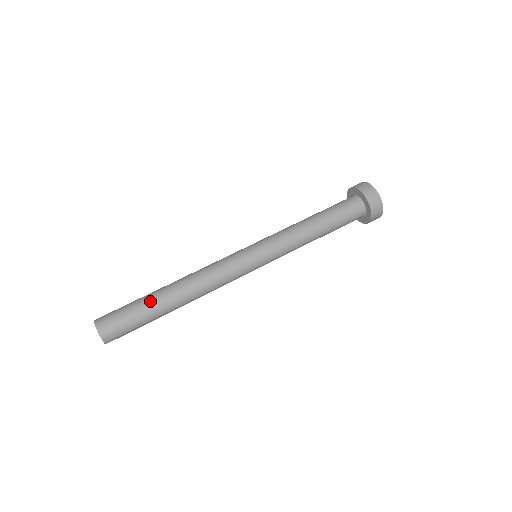
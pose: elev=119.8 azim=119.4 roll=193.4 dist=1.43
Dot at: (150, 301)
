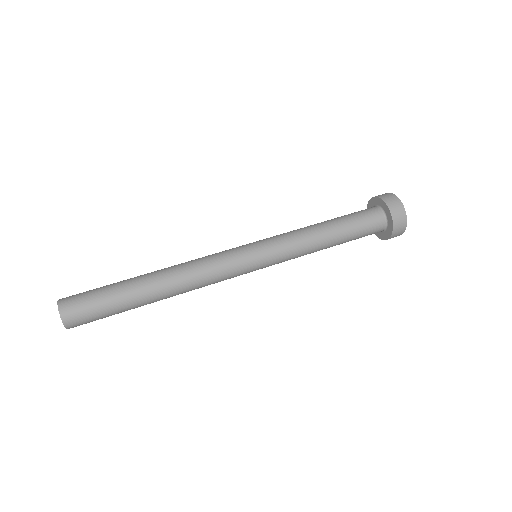
Dot at: (128, 293)
